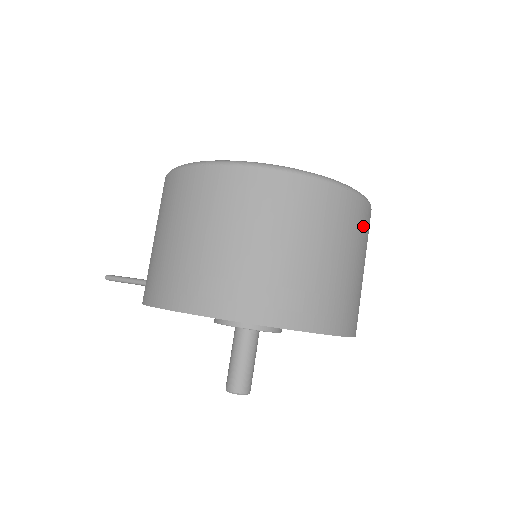
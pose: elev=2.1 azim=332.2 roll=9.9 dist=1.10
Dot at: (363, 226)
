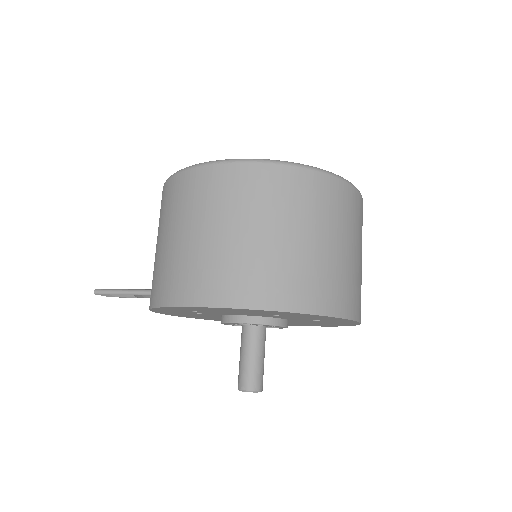
Dot at: (360, 218)
